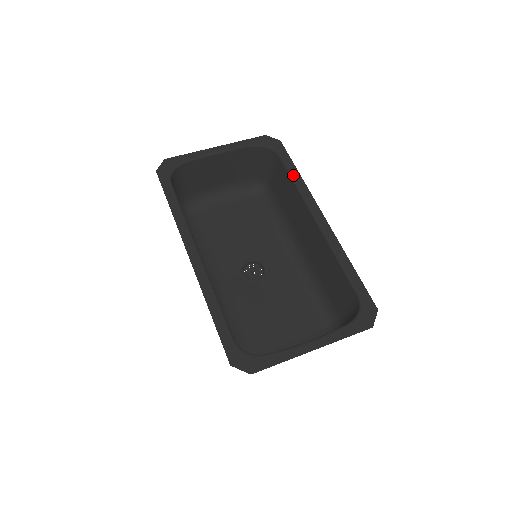
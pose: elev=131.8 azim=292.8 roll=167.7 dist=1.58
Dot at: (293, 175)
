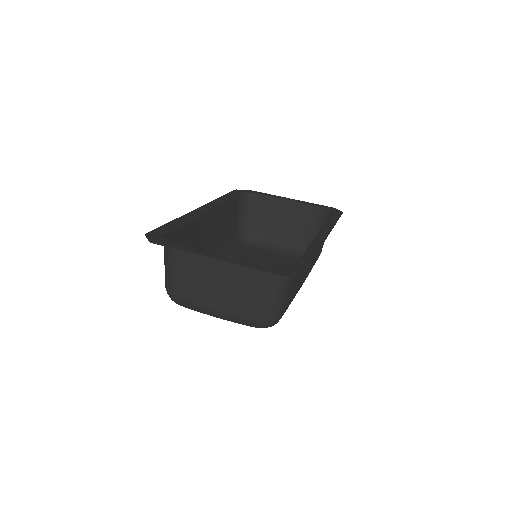
Dot at: (330, 221)
